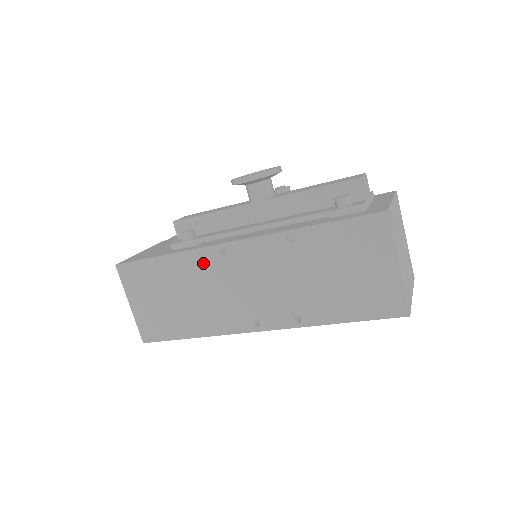
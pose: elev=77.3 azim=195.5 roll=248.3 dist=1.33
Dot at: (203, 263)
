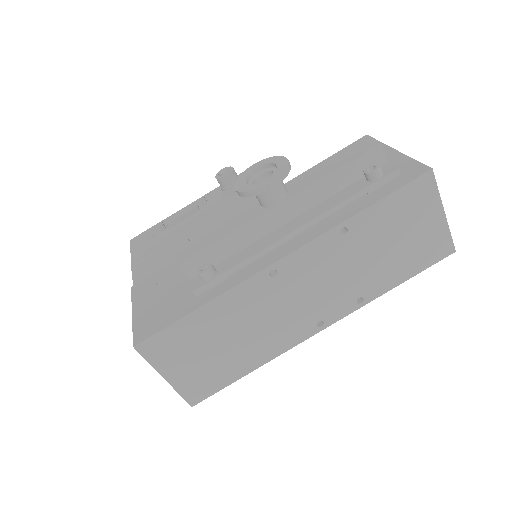
Dot at: (251, 294)
